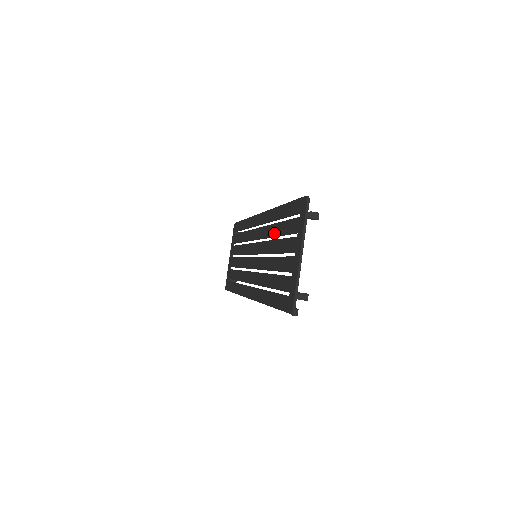
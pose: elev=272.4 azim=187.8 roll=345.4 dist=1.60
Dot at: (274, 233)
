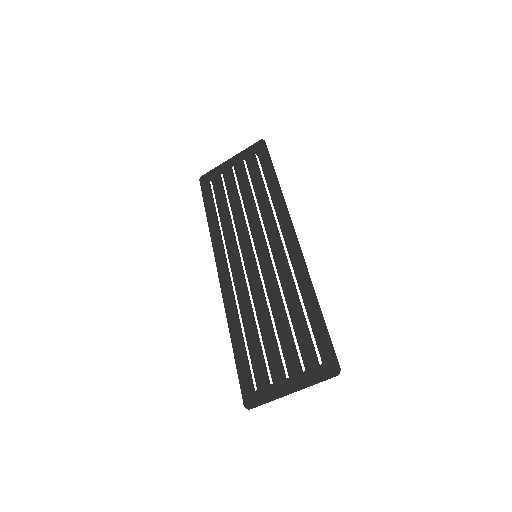
Dot at: (289, 302)
